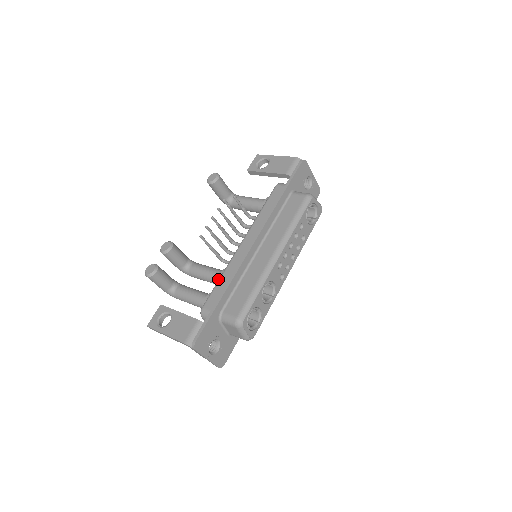
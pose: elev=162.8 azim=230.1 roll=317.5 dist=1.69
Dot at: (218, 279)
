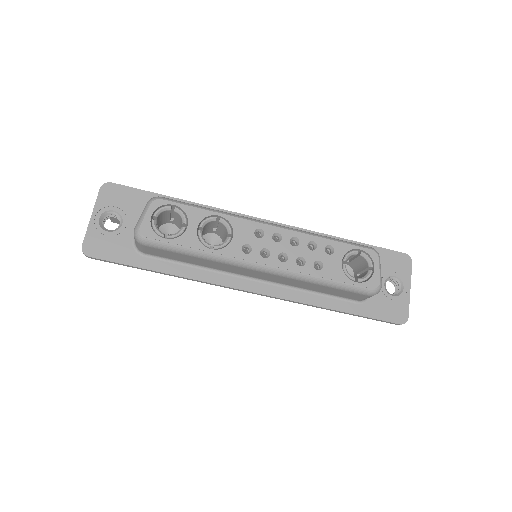
Dot at: occluded
